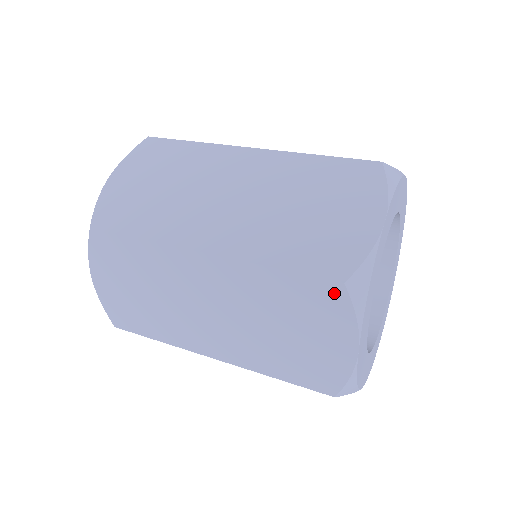
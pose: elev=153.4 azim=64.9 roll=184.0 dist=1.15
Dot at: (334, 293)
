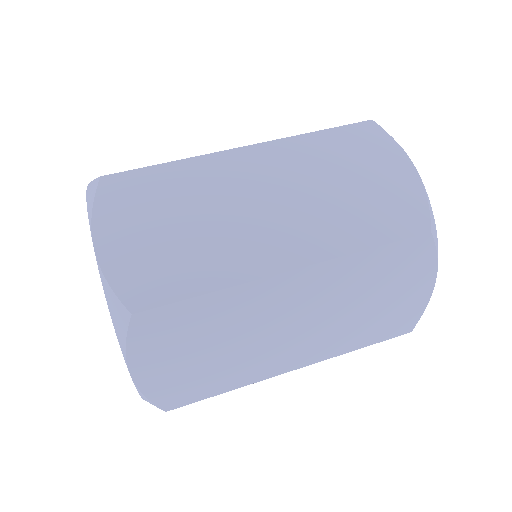
Dot at: (422, 245)
